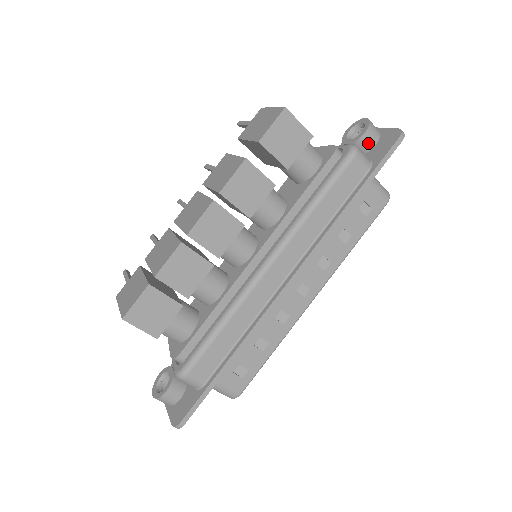
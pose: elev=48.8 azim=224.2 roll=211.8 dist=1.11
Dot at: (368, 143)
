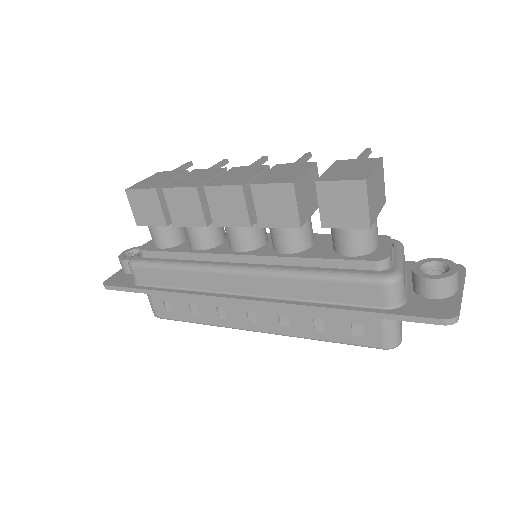
Dot at: (425, 289)
